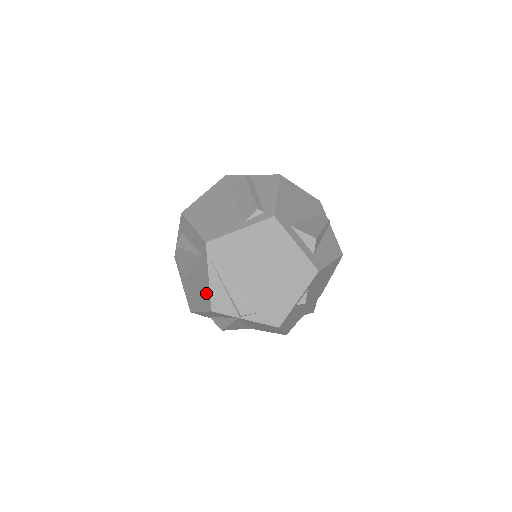
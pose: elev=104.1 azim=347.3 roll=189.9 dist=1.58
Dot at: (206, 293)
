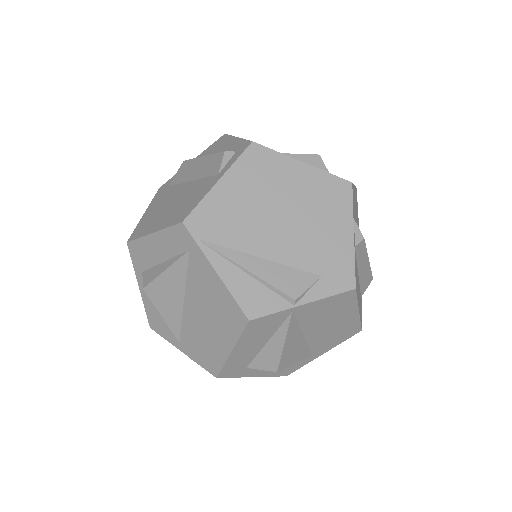
Dot at: (224, 303)
